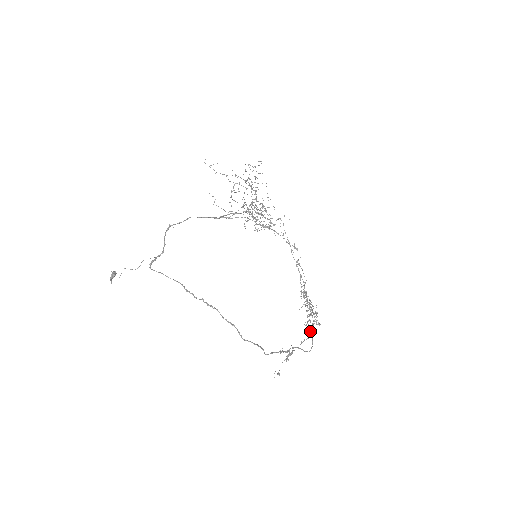
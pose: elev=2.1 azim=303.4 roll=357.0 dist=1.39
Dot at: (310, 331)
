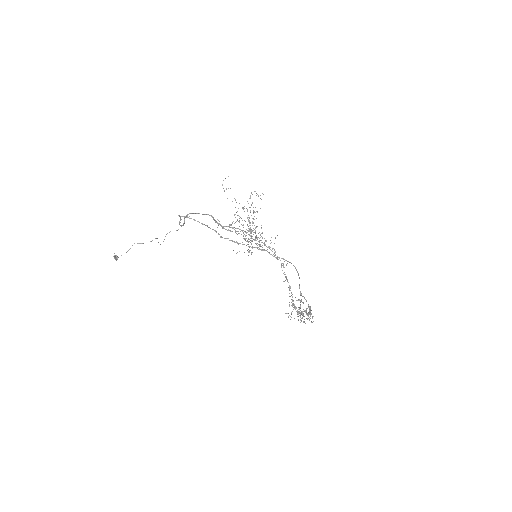
Dot at: (309, 312)
